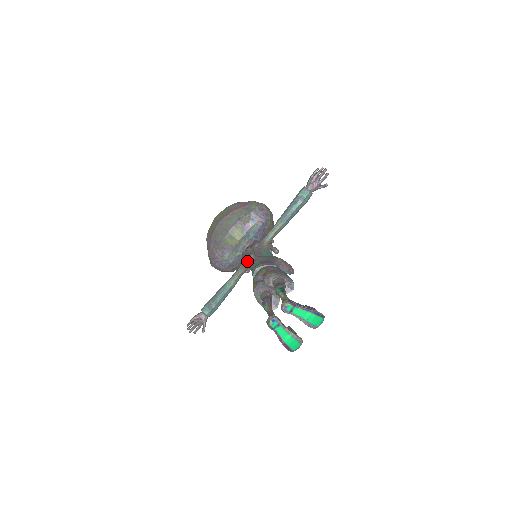
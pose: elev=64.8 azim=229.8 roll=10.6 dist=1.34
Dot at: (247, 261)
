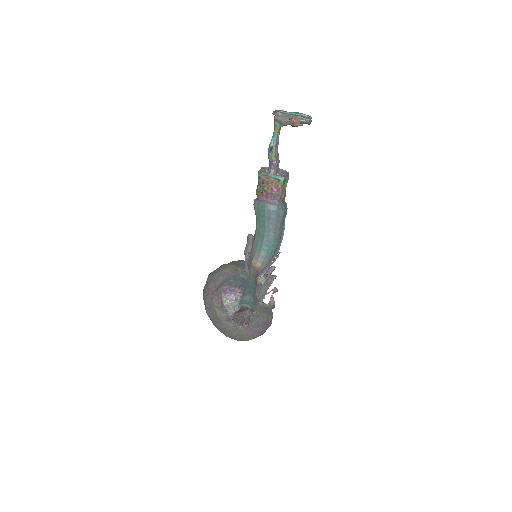
Dot at: (251, 258)
